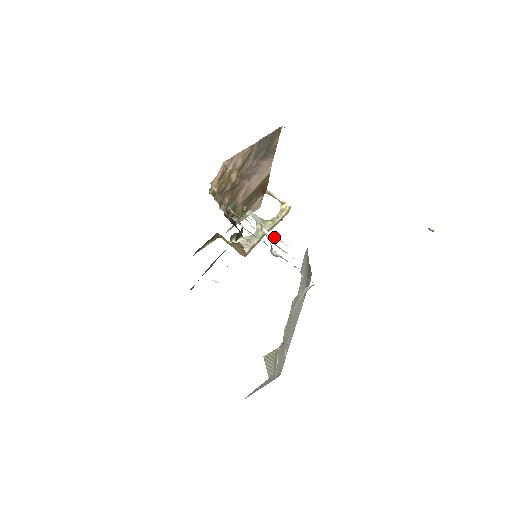
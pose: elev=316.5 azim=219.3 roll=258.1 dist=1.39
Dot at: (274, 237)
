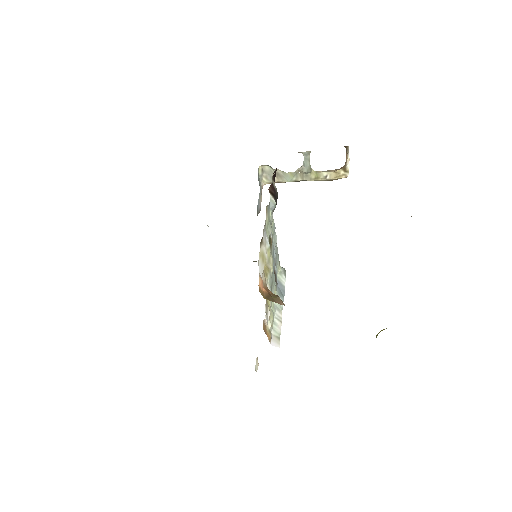
Dot at: (269, 323)
